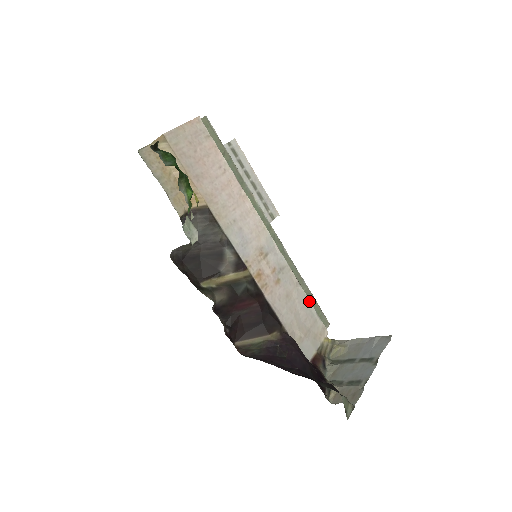
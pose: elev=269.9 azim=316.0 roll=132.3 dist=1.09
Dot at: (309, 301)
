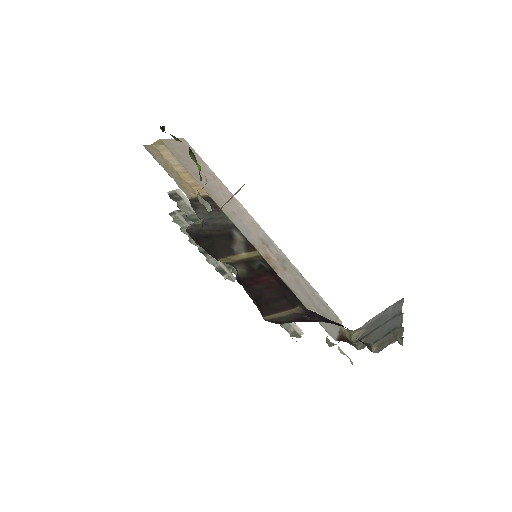
Dot at: (316, 291)
